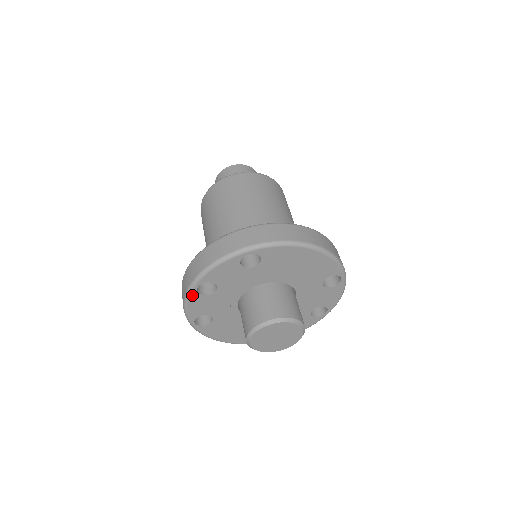
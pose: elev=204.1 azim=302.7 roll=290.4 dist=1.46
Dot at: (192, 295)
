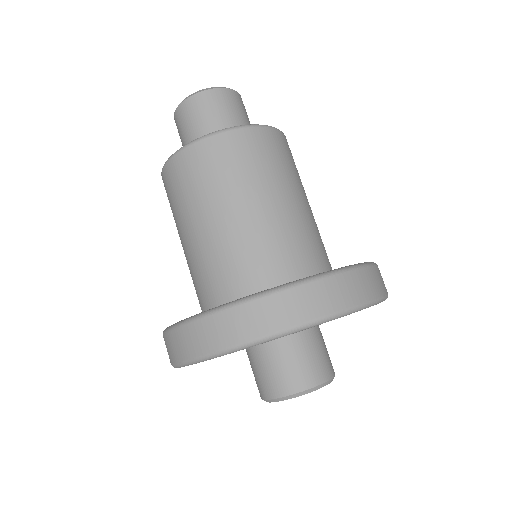
Dot at: (225, 354)
